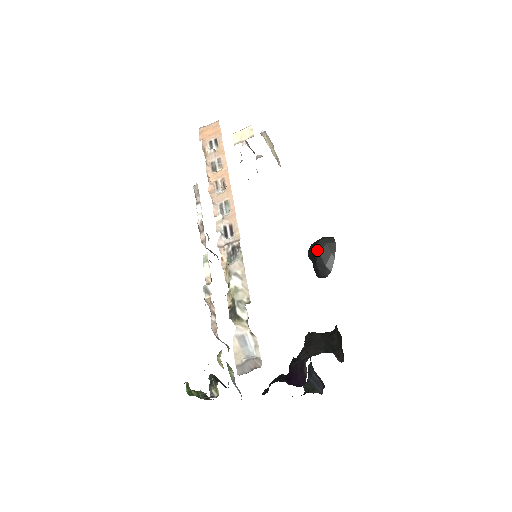
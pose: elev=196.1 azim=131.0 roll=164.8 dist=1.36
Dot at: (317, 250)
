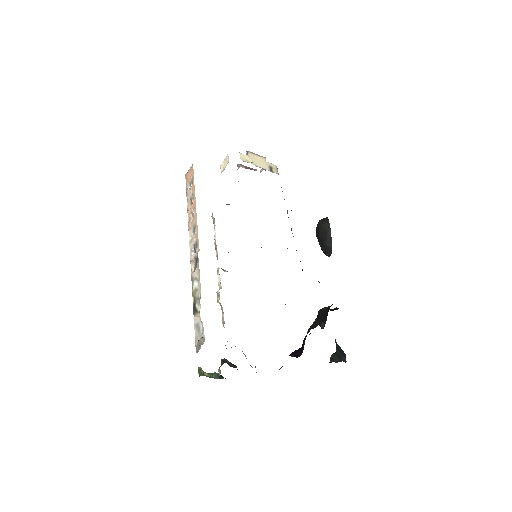
Dot at: (317, 233)
